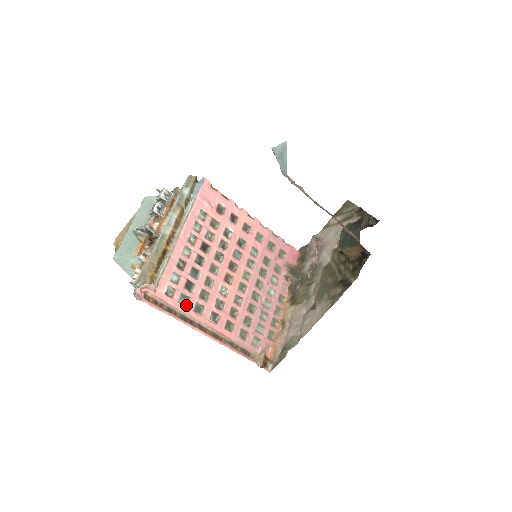
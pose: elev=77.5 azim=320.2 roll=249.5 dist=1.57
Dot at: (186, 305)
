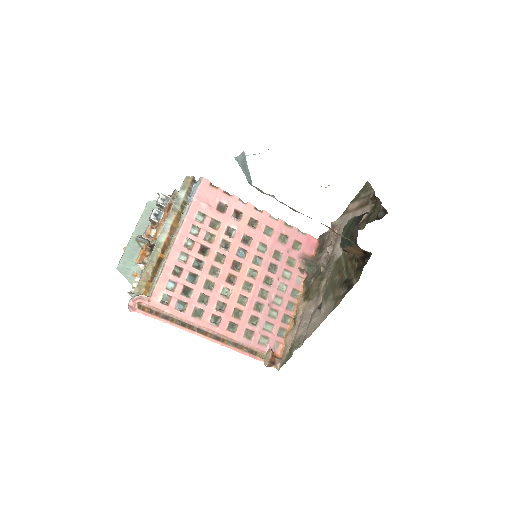
Dot at: (184, 311)
